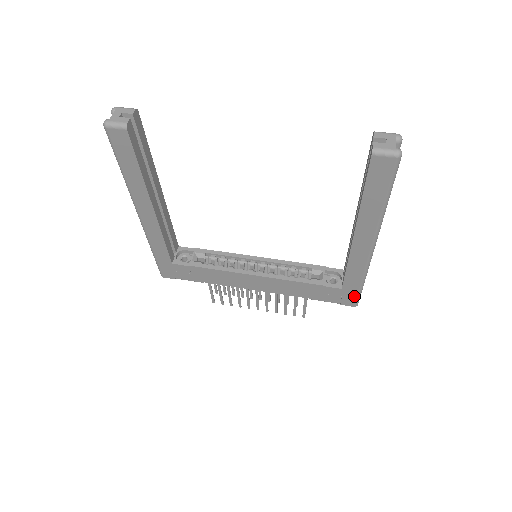
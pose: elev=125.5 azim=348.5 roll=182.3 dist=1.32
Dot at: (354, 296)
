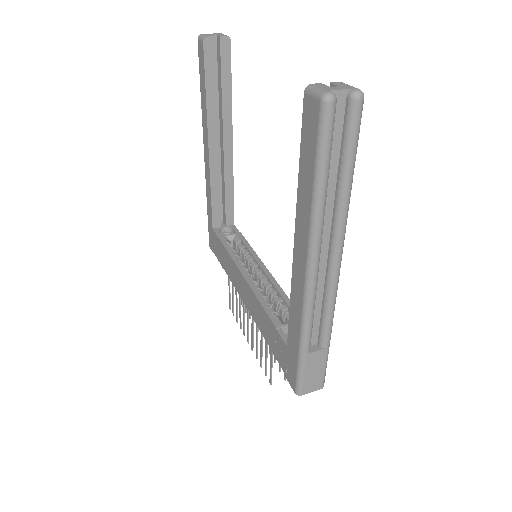
Dot at: (295, 370)
